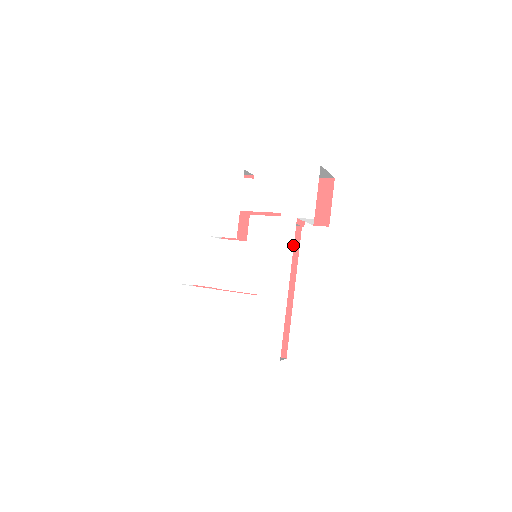
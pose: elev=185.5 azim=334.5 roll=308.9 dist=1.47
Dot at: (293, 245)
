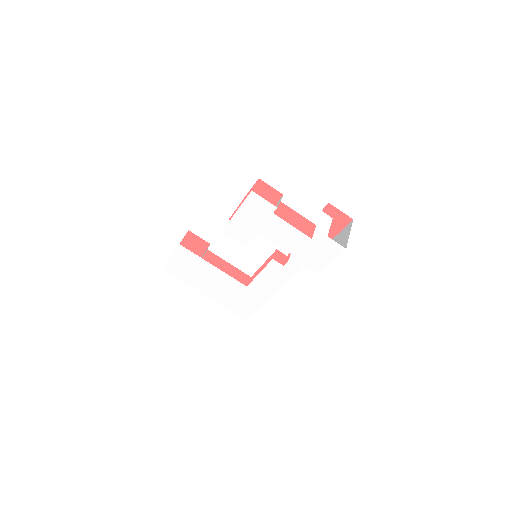
Dot at: occluded
